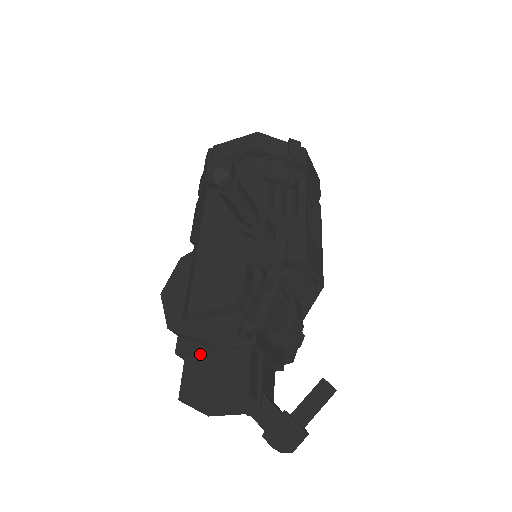
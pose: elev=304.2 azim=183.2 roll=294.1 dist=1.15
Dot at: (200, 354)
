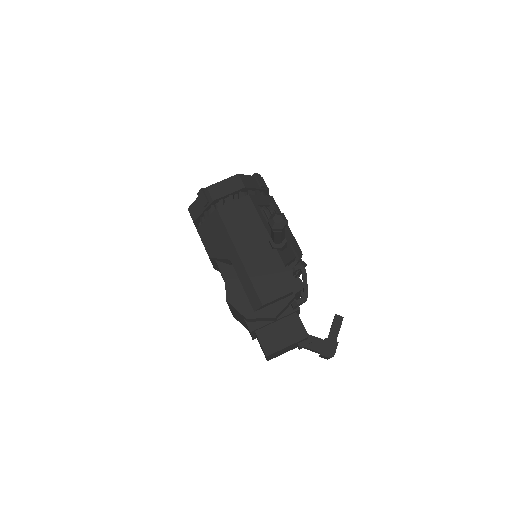
Dot at: (265, 327)
